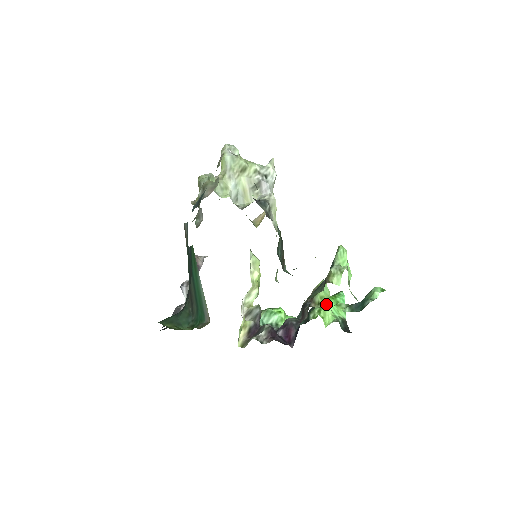
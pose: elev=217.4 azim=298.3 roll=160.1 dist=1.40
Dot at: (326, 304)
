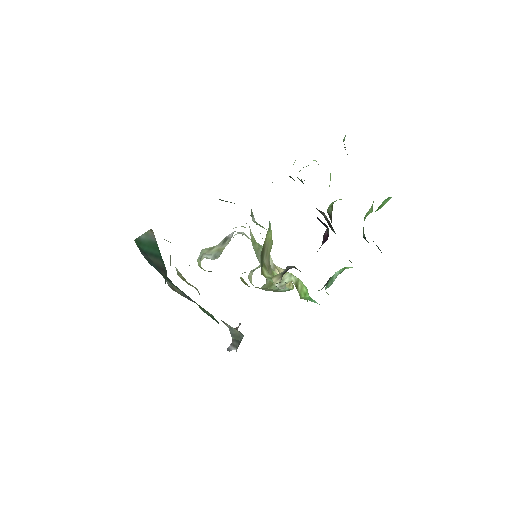
Dot at: occluded
